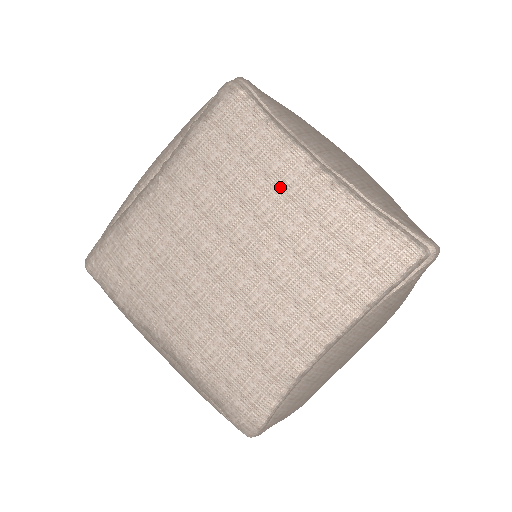
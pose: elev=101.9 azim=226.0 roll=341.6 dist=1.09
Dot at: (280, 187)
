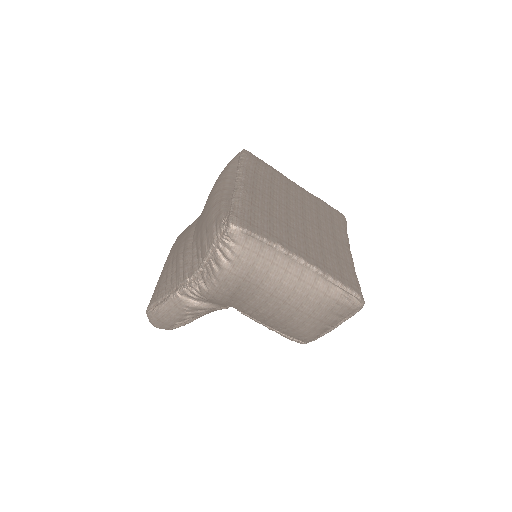
Dot at: (333, 233)
